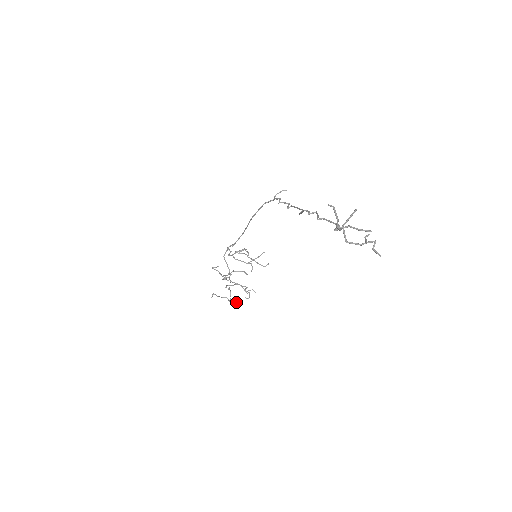
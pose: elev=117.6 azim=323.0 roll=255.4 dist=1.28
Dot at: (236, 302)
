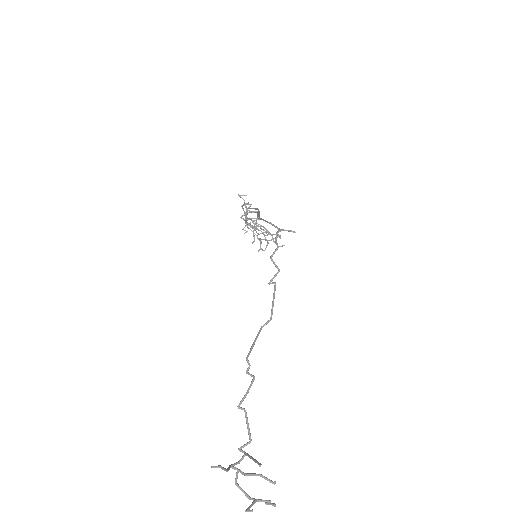
Dot at: (260, 233)
